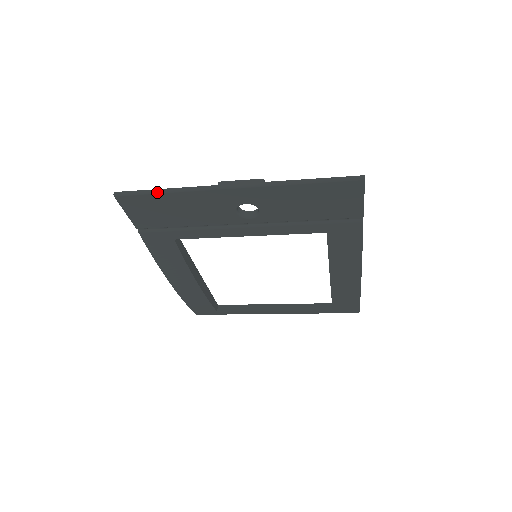
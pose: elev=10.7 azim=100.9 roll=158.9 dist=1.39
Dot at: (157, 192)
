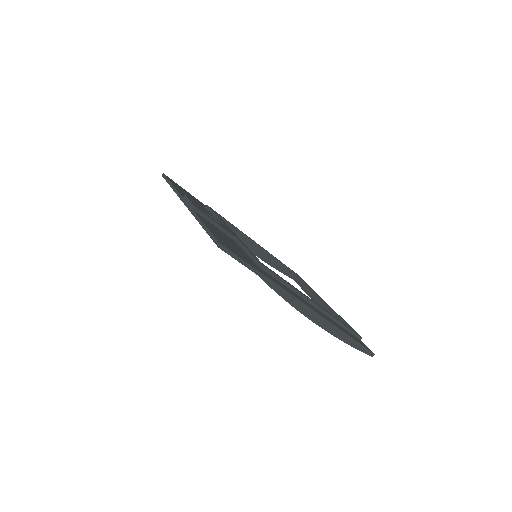
Dot at: occluded
